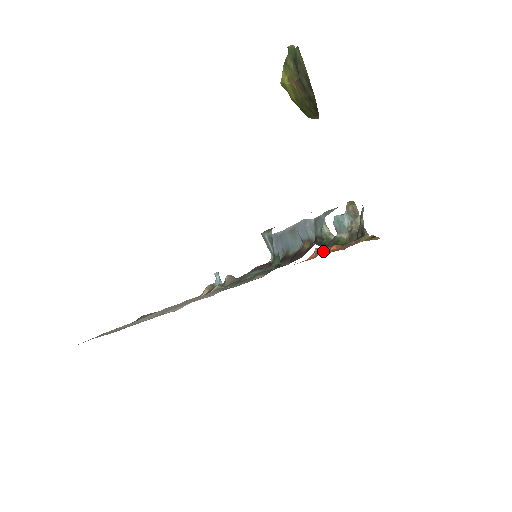
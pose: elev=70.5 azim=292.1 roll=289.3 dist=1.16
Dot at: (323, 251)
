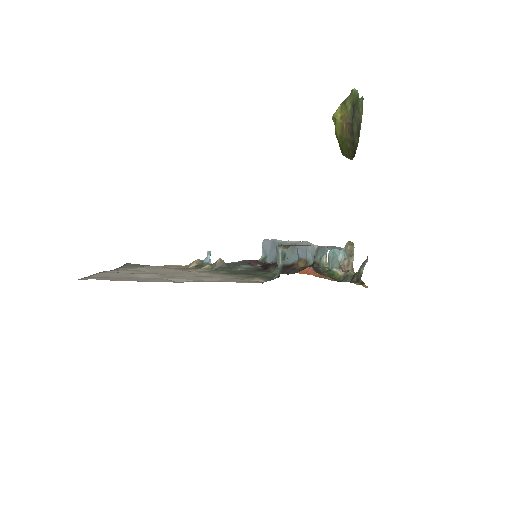
Dot at: (310, 271)
